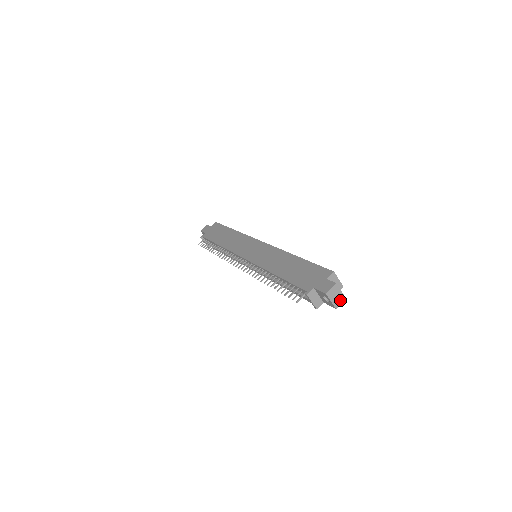
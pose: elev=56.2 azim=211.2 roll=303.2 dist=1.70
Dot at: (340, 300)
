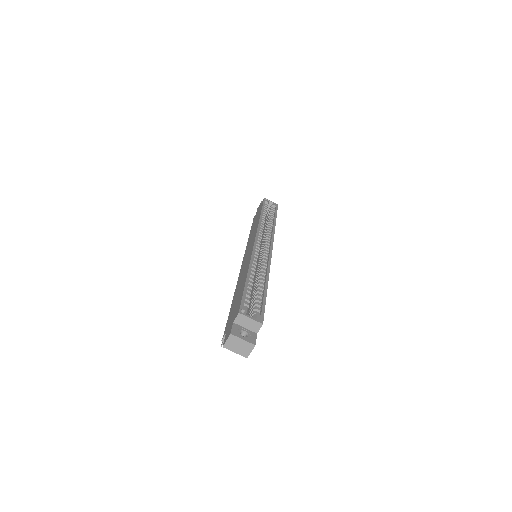
Dot at: (247, 348)
